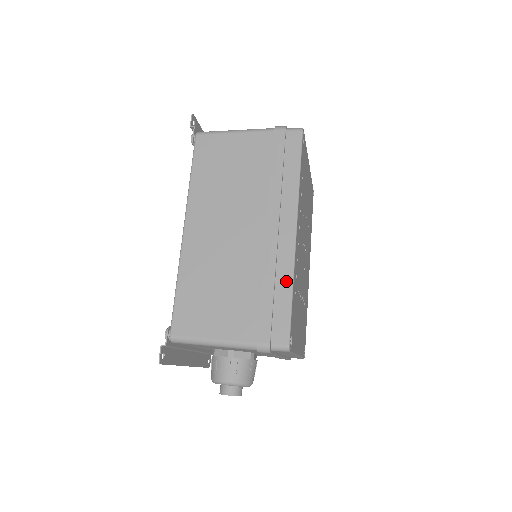
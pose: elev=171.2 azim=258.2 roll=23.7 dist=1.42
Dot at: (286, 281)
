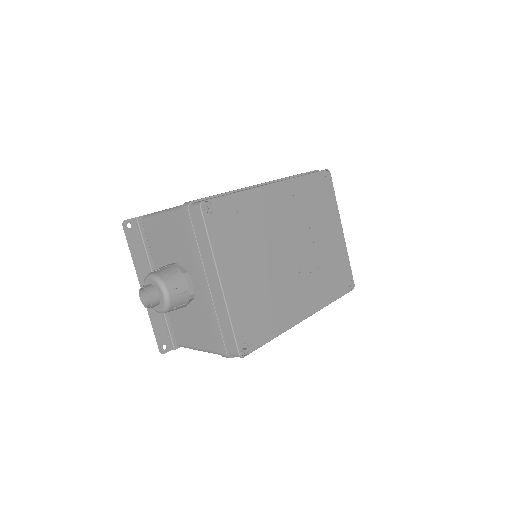
Dot at: occluded
